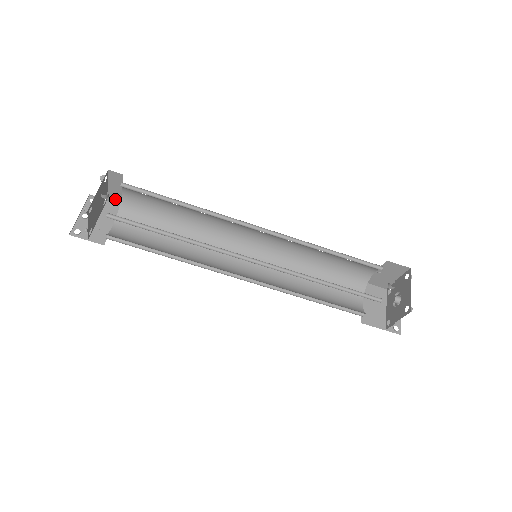
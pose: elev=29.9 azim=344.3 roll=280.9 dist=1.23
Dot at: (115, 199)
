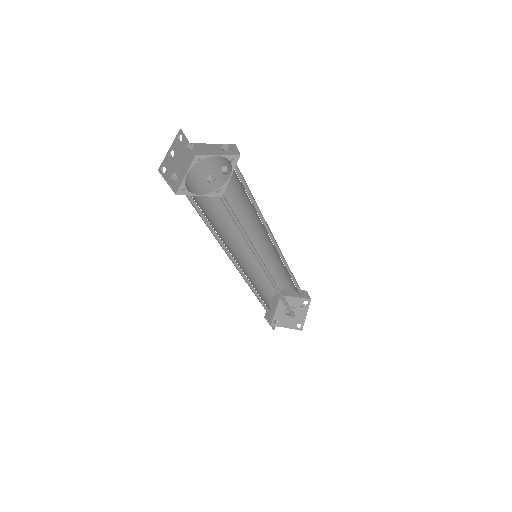
Dot at: (198, 149)
